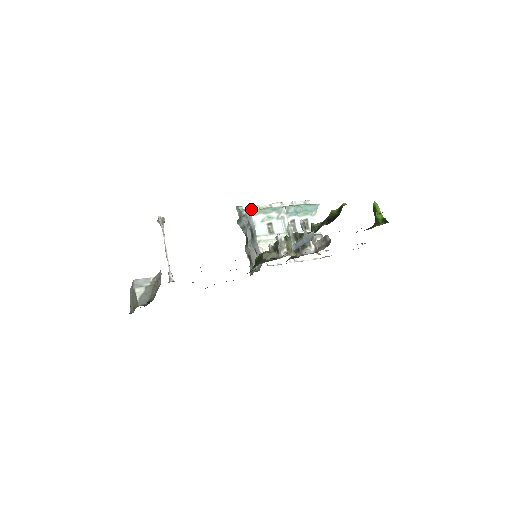
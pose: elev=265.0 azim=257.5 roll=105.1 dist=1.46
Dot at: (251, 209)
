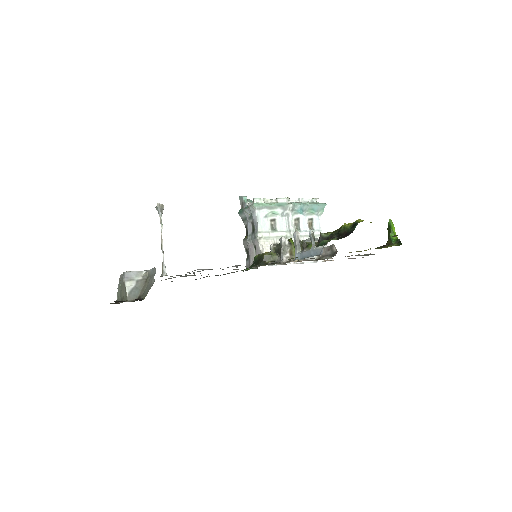
Dot at: (256, 202)
